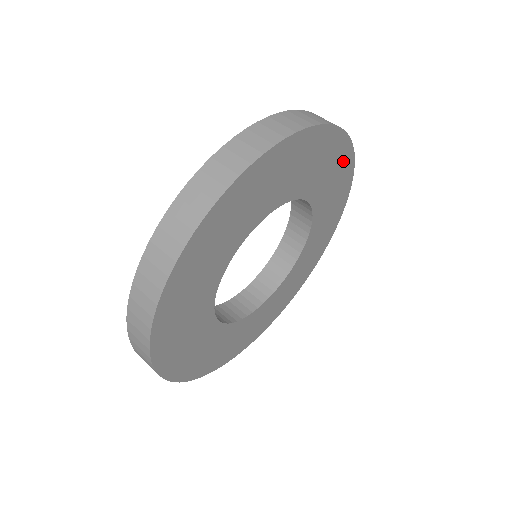
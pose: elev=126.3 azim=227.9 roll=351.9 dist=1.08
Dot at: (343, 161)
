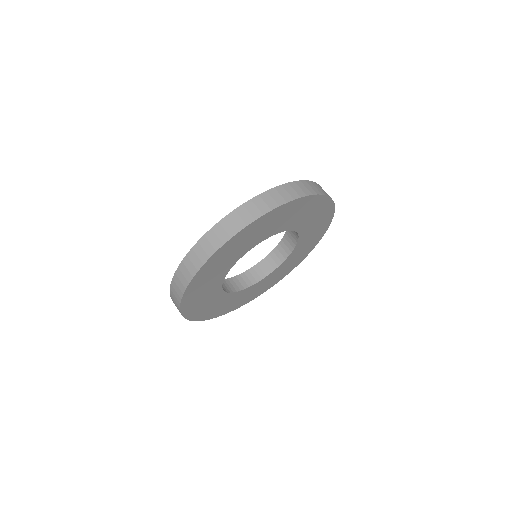
Dot at: (322, 230)
